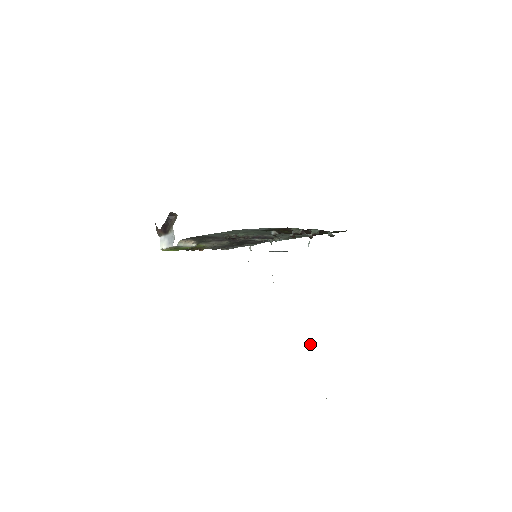
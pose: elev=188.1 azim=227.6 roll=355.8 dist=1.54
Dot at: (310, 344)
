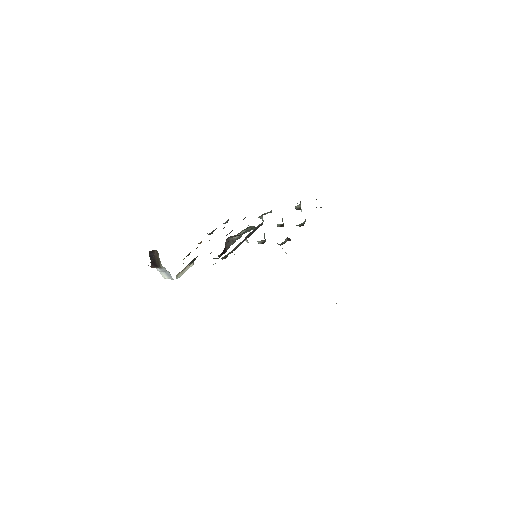
Dot at: occluded
